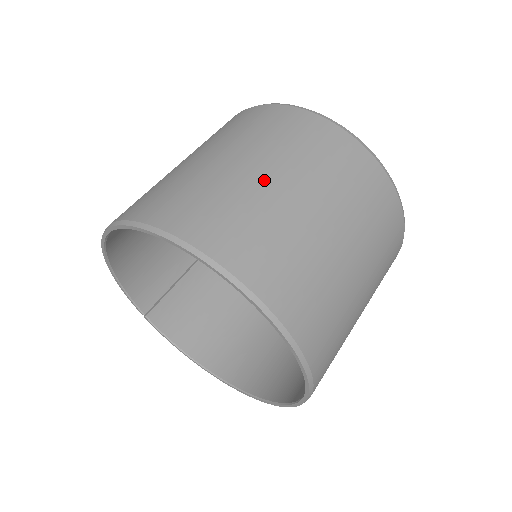
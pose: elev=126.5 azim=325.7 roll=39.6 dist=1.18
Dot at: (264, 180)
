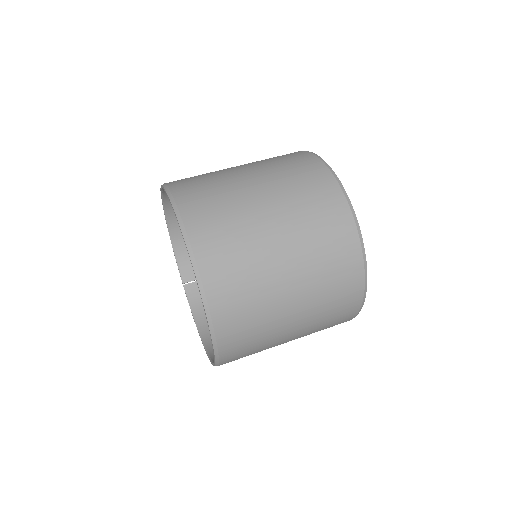
Dot at: (244, 178)
